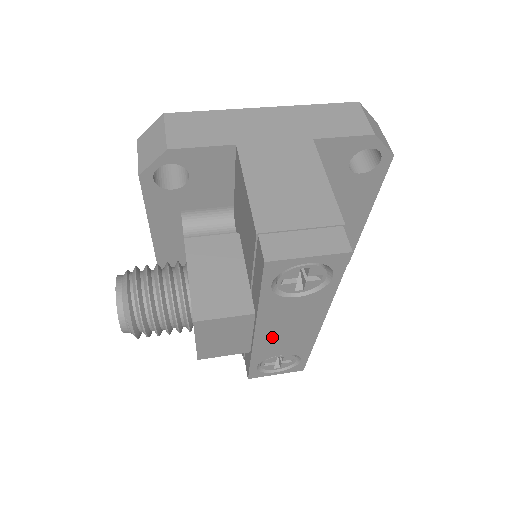
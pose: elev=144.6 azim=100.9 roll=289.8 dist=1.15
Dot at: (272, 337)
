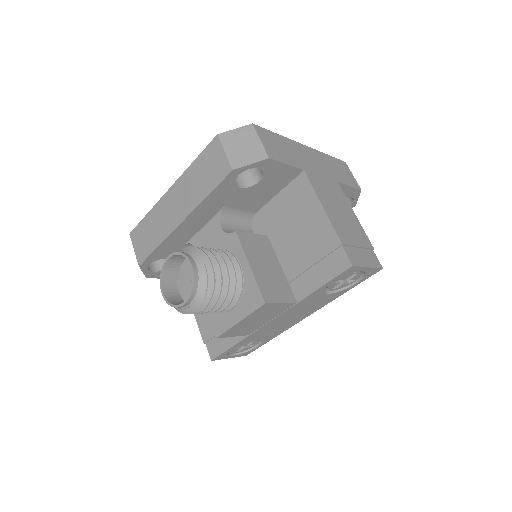
Dot at: (275, 323)
